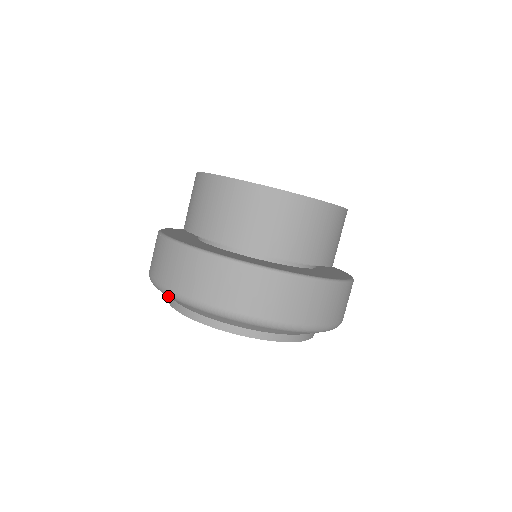
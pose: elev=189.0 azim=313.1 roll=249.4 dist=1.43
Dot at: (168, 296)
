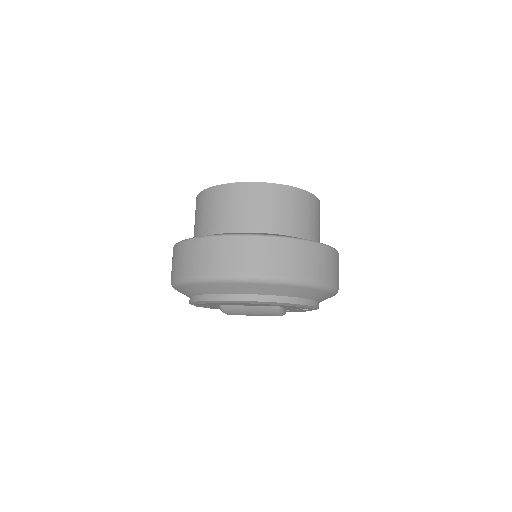
Dot at: (235, 284)
